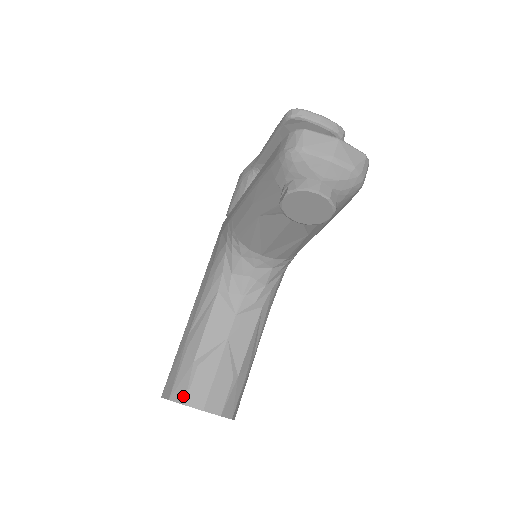
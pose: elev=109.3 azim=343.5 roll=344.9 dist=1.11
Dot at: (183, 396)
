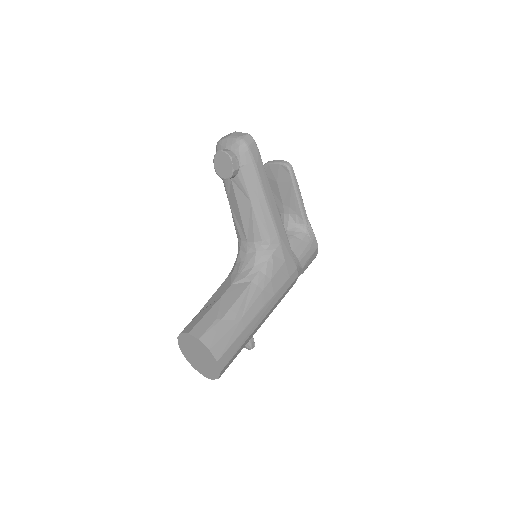
Dot at: (183, 330)
